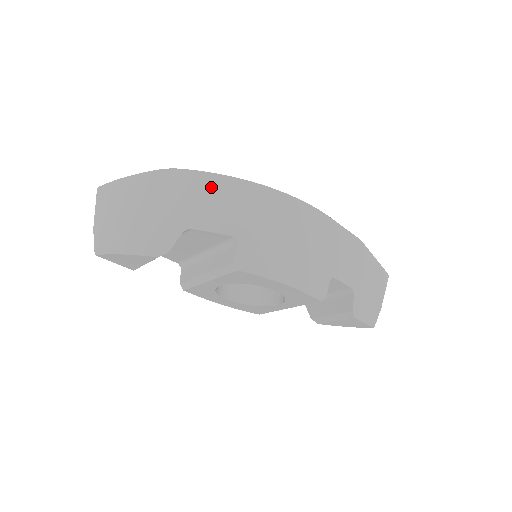
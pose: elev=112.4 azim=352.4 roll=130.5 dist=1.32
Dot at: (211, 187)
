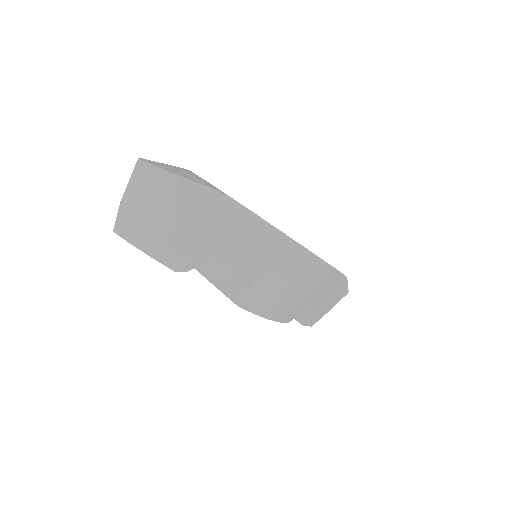
Dot at: (254, 232)
